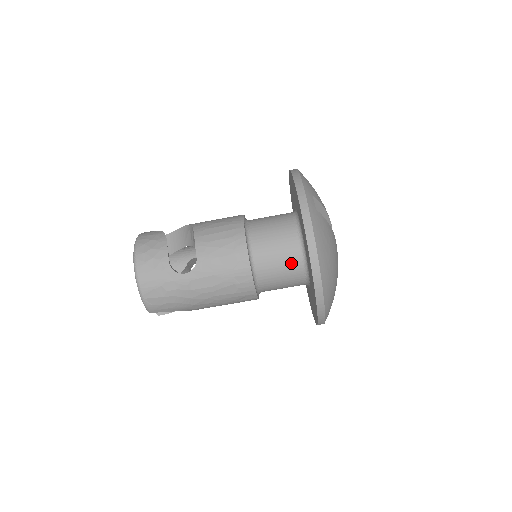
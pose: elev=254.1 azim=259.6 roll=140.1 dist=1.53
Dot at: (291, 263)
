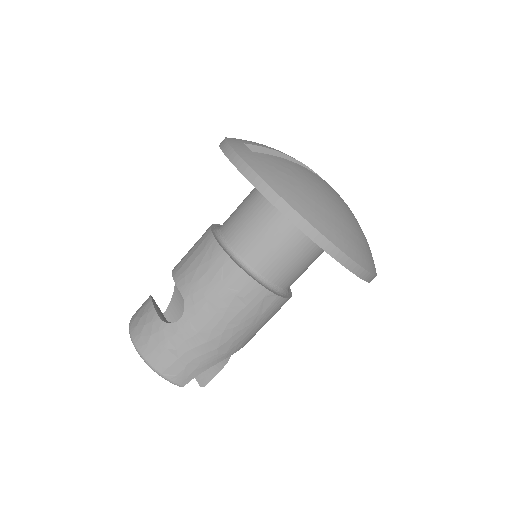
Dot at: (279, 231)
